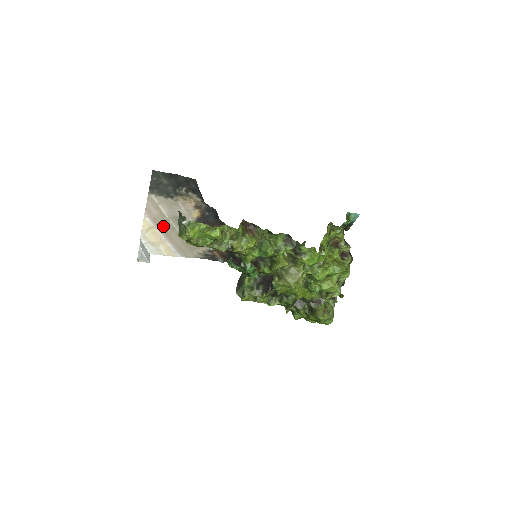
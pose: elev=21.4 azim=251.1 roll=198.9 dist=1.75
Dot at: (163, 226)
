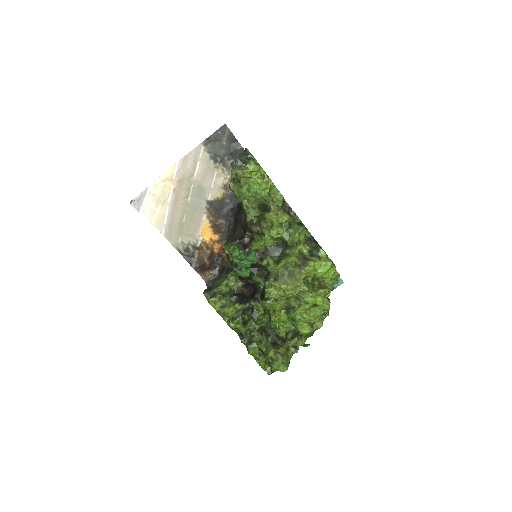
Dot at: (181, 186)
